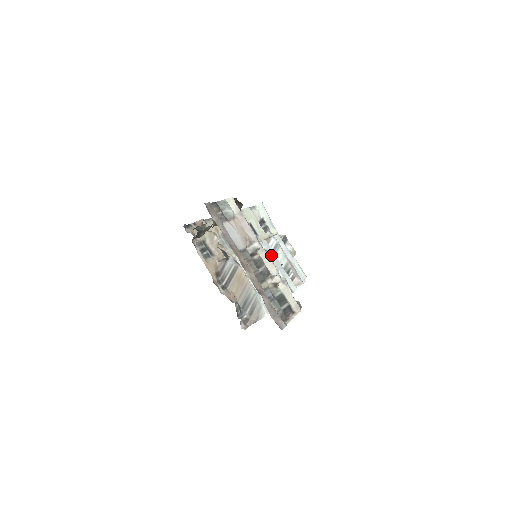
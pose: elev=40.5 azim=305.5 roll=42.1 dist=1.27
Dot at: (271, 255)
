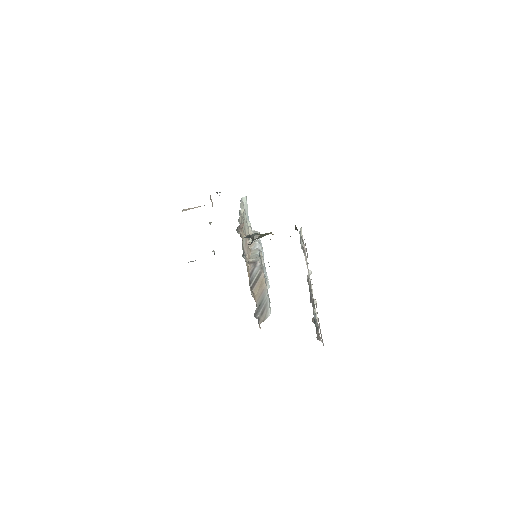
Dot at: (261, 255)
